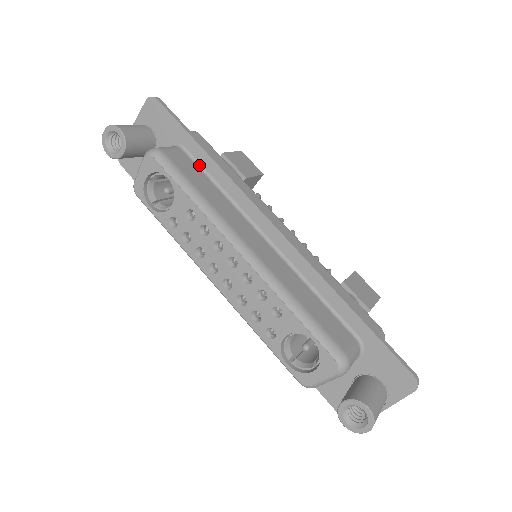
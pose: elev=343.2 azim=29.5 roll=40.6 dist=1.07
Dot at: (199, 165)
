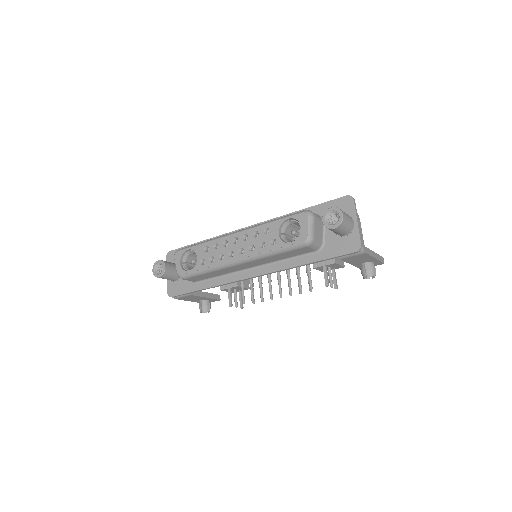
Dot at: occluded
